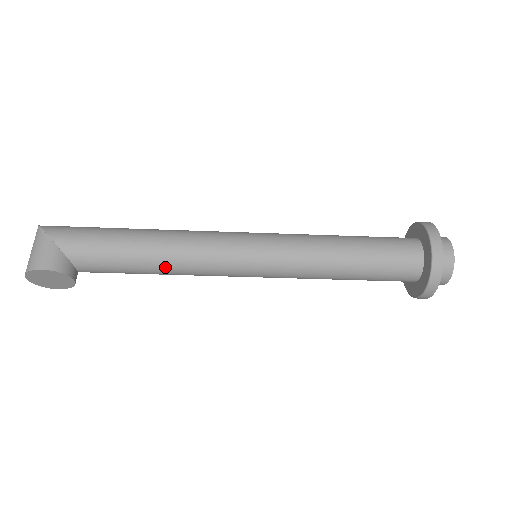
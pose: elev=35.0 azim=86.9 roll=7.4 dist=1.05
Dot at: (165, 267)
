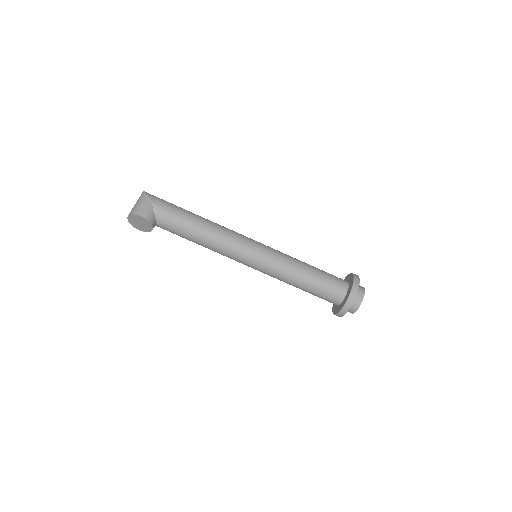
Dot at: (205, 242)
